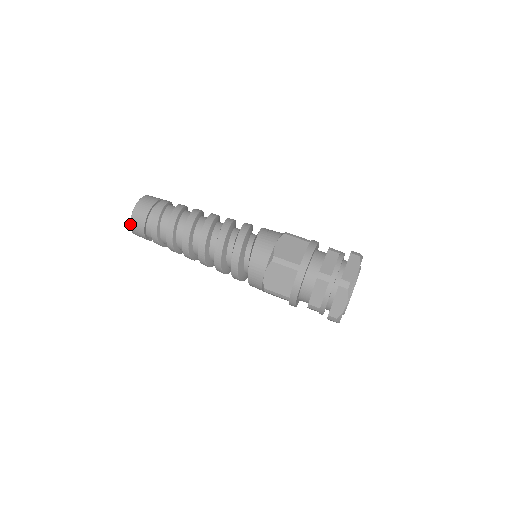
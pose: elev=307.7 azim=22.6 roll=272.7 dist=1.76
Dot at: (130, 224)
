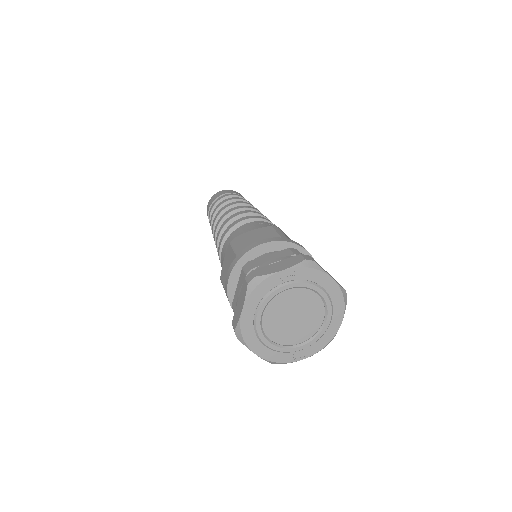
Dot at: occluded
